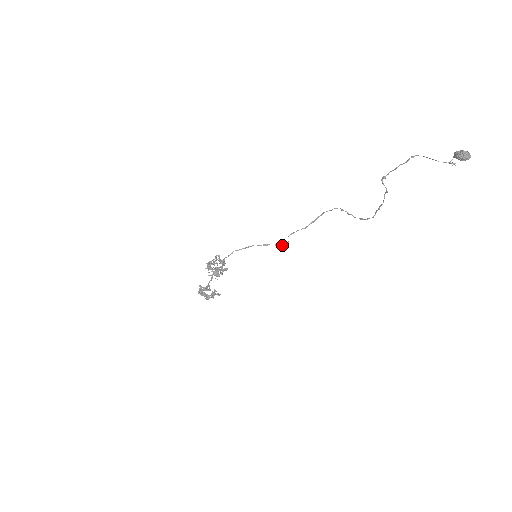
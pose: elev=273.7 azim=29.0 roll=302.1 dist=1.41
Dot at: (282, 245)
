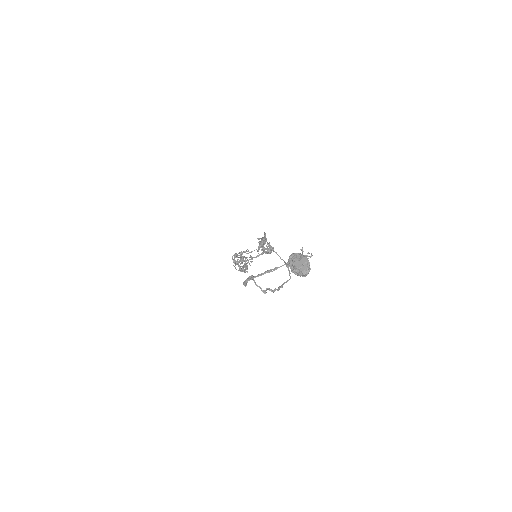
Dot at: (262, 254)
